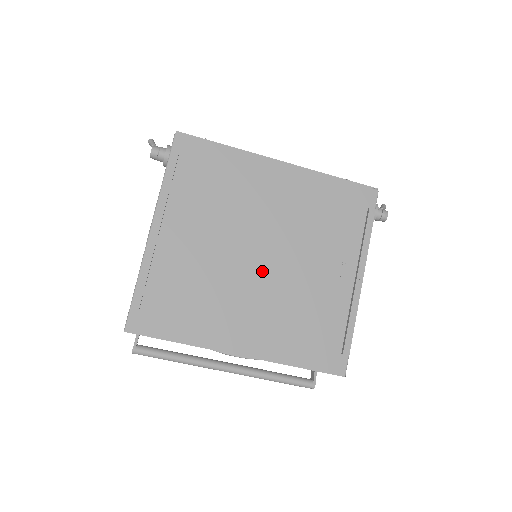
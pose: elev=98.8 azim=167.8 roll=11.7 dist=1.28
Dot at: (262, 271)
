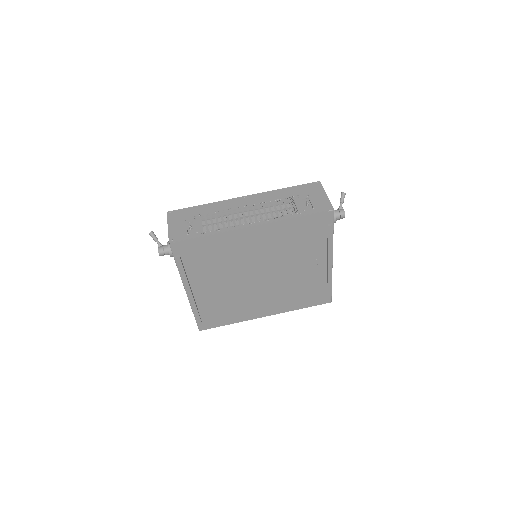
Dot at: (264, 283)
